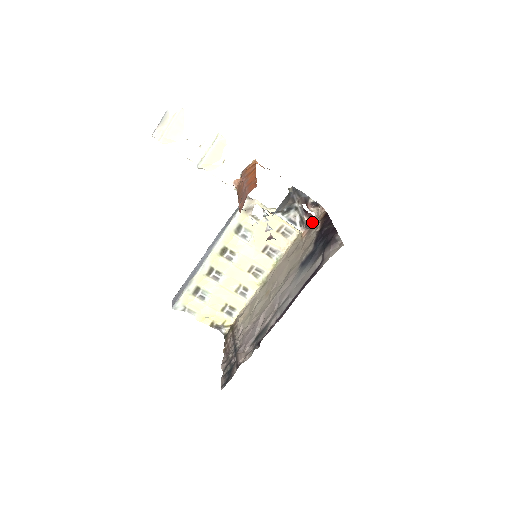
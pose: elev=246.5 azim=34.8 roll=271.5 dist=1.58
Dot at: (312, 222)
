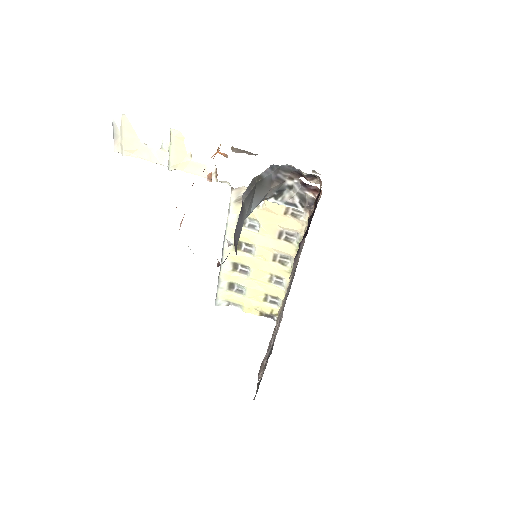
Dot at: (319, 196)
